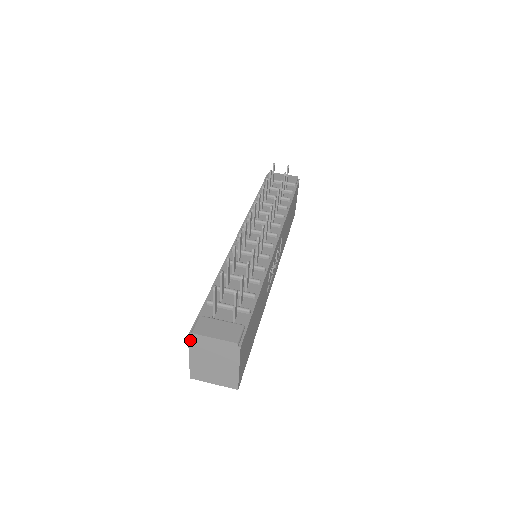
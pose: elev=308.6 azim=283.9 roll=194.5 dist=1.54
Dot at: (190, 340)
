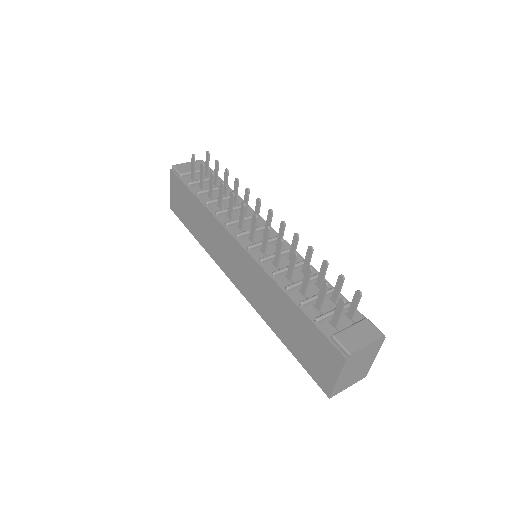
Dot at: (346, 362)
